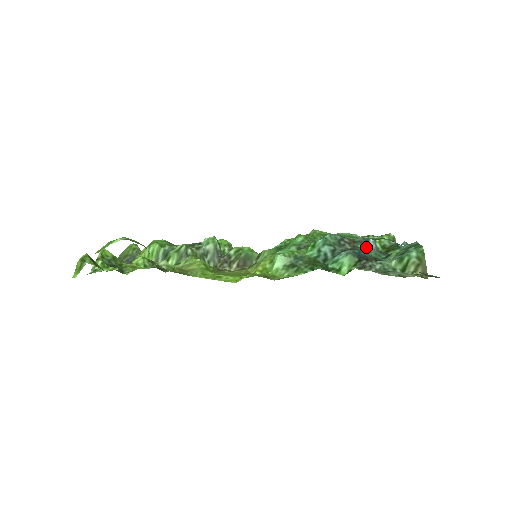
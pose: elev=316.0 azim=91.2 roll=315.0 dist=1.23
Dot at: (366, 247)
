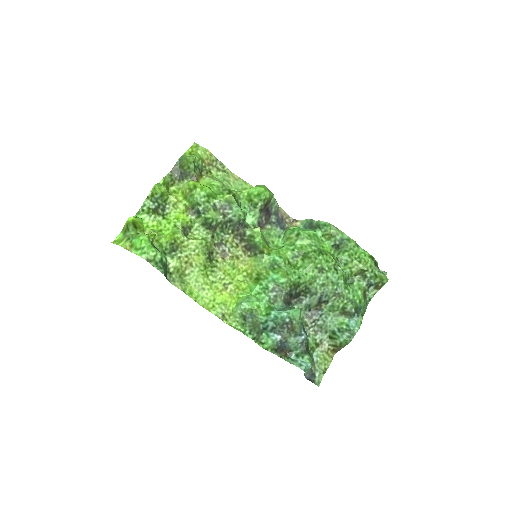
Dot at: (295, 339)
